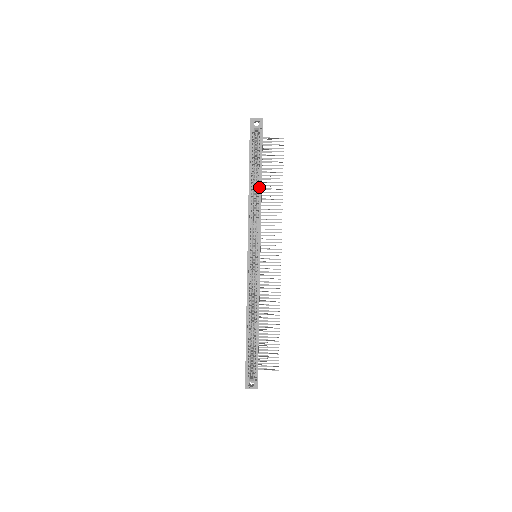
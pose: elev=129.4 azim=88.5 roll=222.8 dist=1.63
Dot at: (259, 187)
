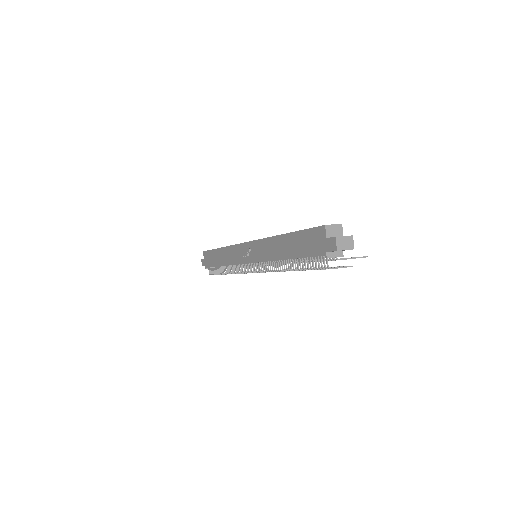
Dot at: occluded
